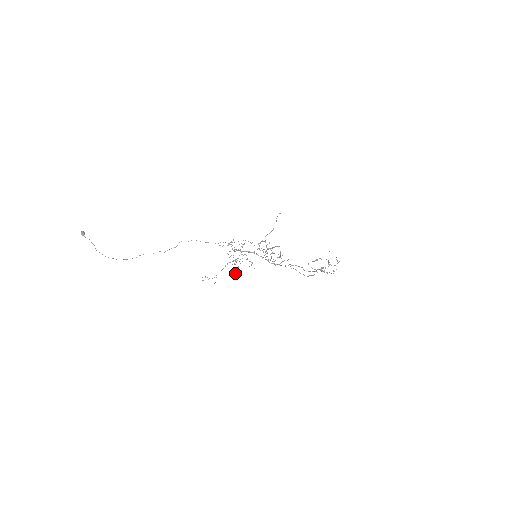
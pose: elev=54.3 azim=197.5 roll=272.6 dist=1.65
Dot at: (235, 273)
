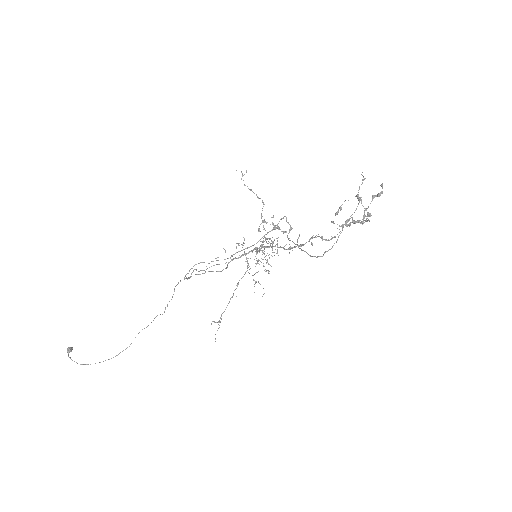
Dot at: occluded
